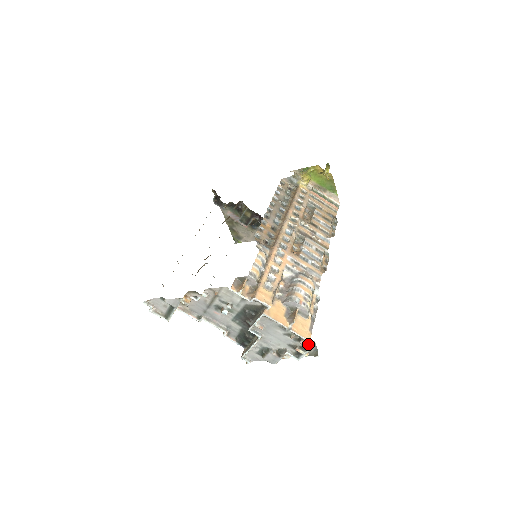
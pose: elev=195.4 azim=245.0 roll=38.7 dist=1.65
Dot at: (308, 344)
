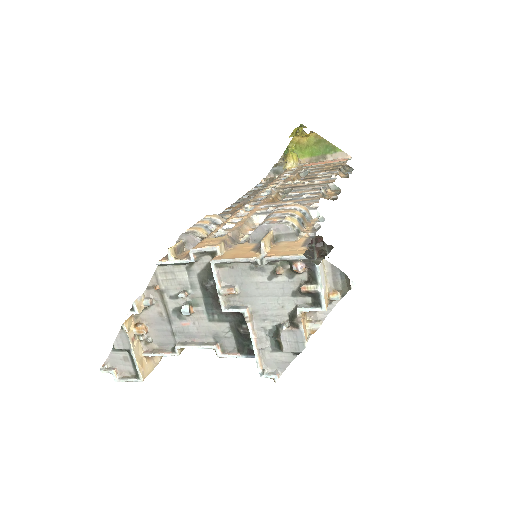
Dot at: (307, 263)
